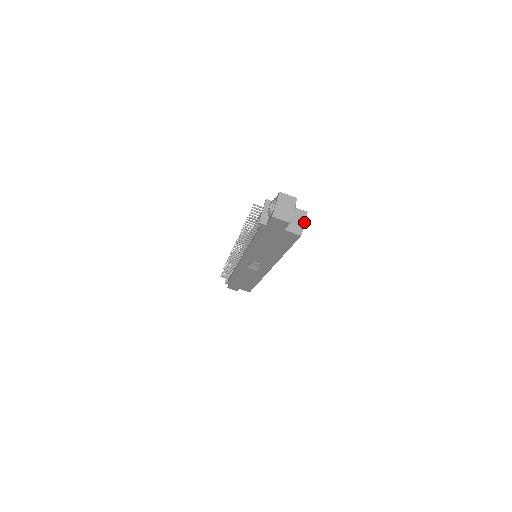
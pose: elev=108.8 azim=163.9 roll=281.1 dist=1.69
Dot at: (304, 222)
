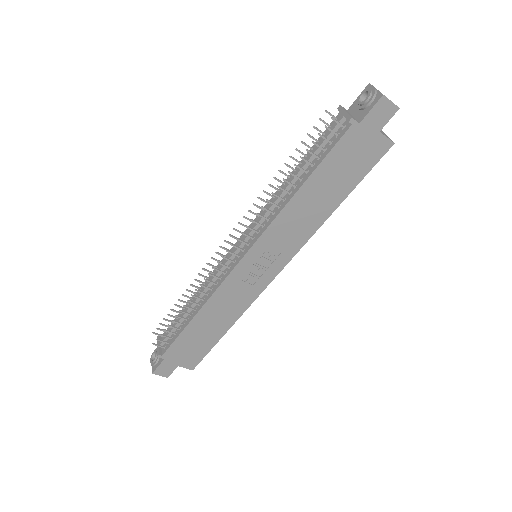
Dot at: (386, 135)
